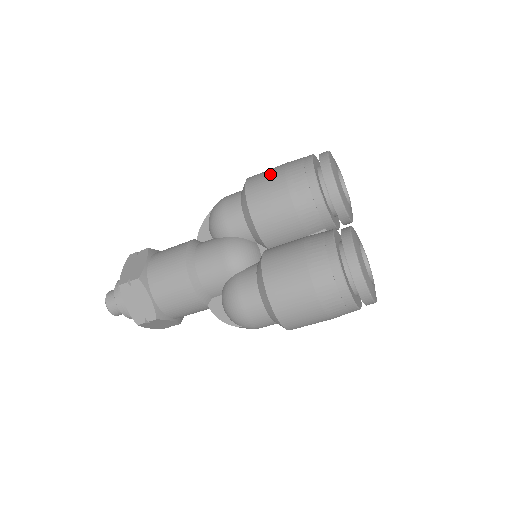
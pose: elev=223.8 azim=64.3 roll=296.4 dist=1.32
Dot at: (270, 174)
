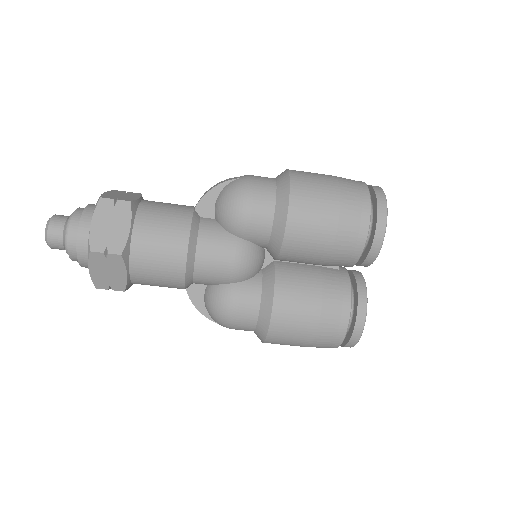
Dot at: (322, 201)
